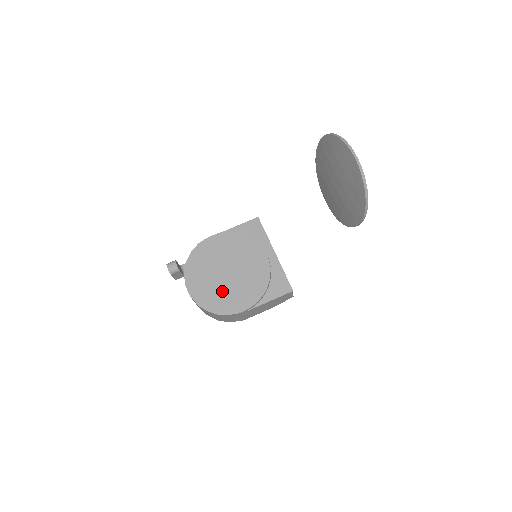
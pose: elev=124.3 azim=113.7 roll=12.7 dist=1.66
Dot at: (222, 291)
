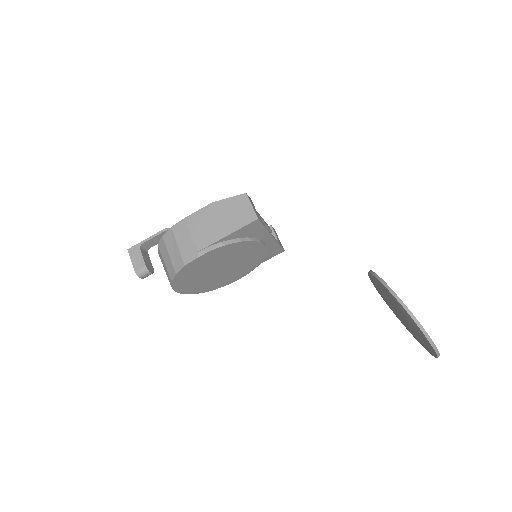
Dot at: (216, 280)
